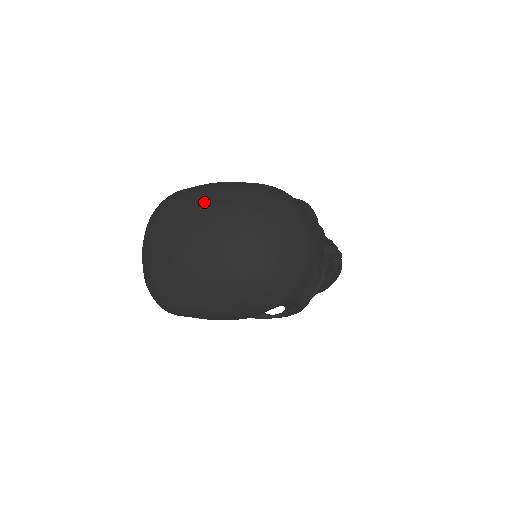
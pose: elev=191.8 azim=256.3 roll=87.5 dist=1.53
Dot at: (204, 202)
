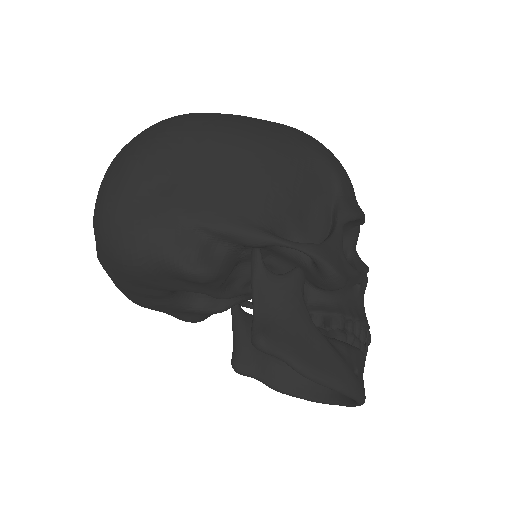
Dot at: occluded
